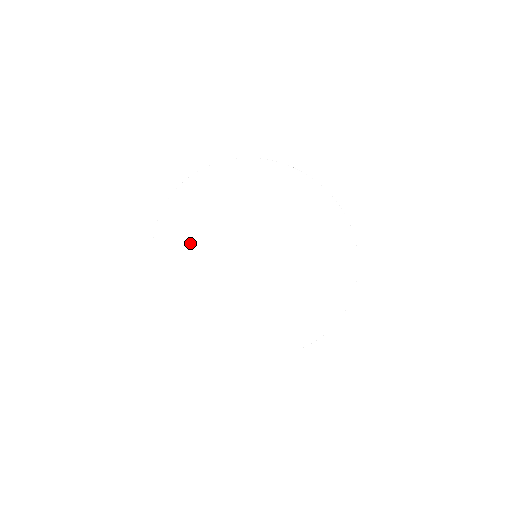
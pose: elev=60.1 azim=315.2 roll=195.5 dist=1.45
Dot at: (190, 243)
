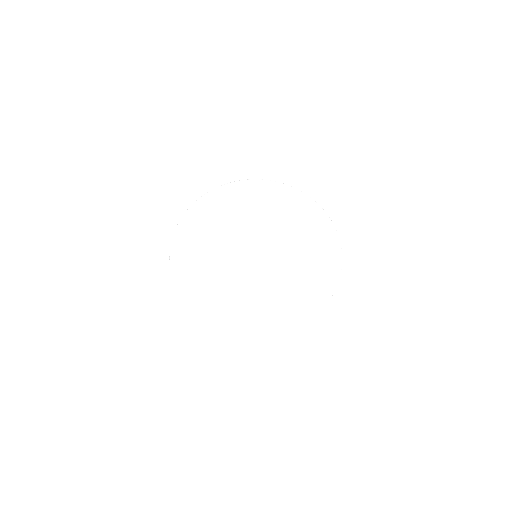
Dot at: (222, 223)
